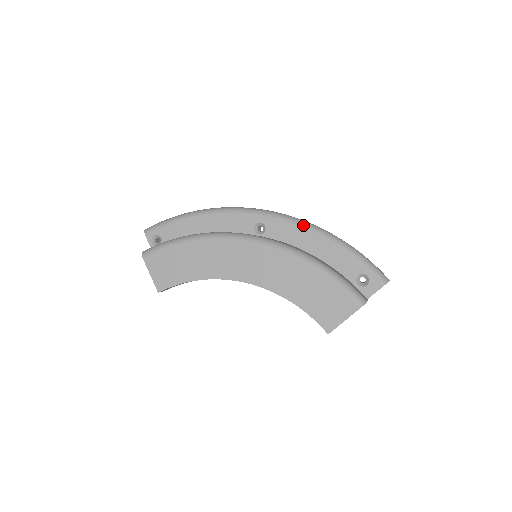
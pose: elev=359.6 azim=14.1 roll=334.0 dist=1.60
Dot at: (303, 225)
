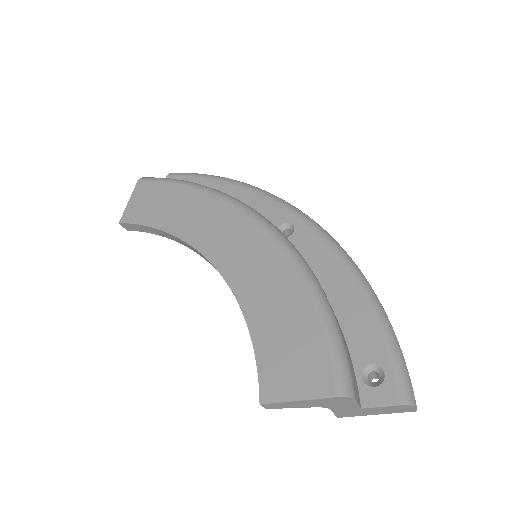
Dot at: (342, 254)
